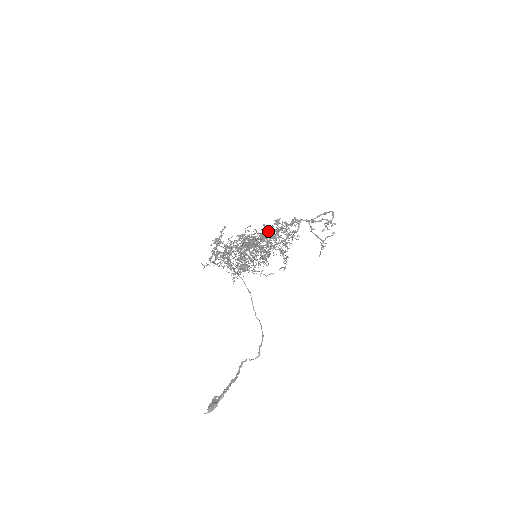
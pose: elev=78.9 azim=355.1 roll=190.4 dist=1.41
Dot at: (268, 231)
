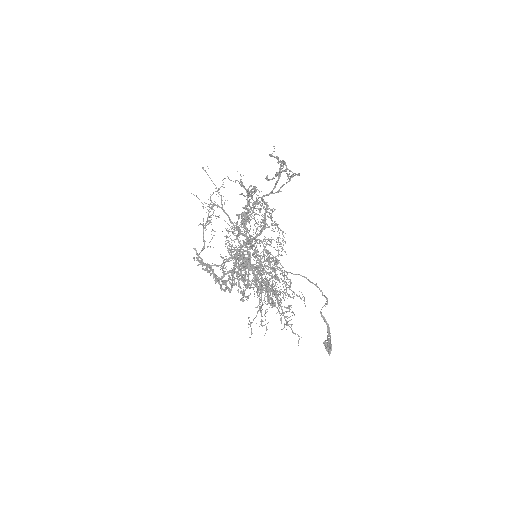
Dot at: (250, 241)
